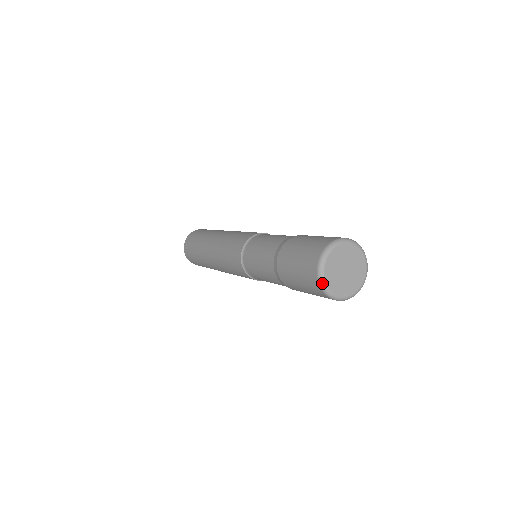
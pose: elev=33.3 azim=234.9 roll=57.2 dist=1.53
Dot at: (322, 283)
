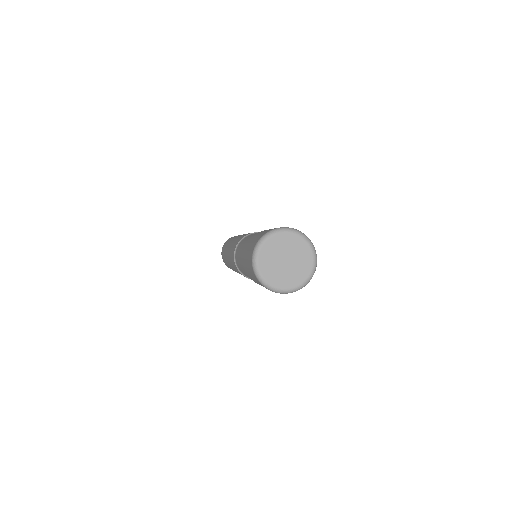
Dot at: (264, 237)
